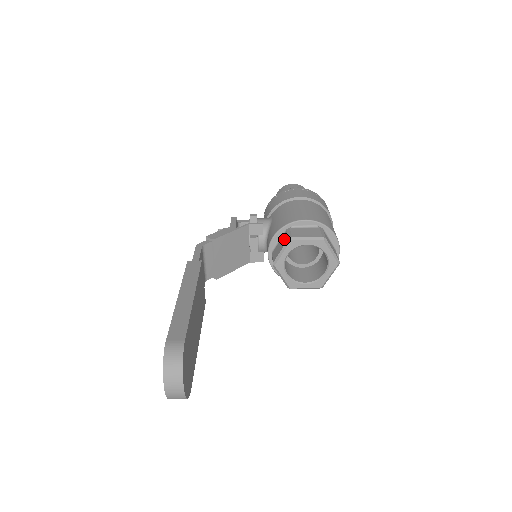
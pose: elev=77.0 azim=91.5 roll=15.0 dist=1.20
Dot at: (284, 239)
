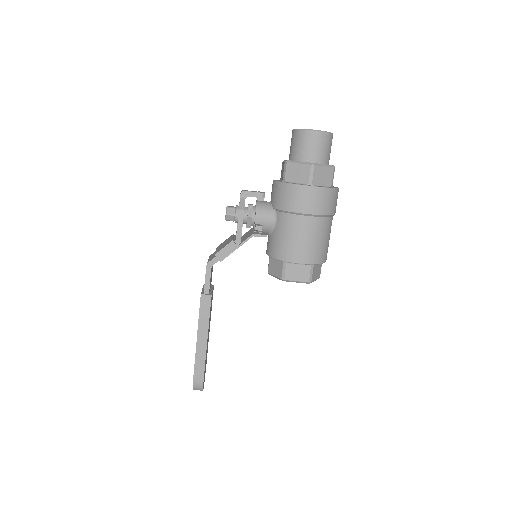
Dot at: (279, 270)
